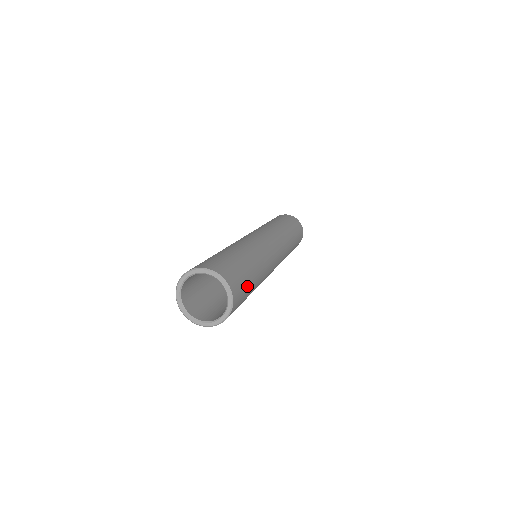
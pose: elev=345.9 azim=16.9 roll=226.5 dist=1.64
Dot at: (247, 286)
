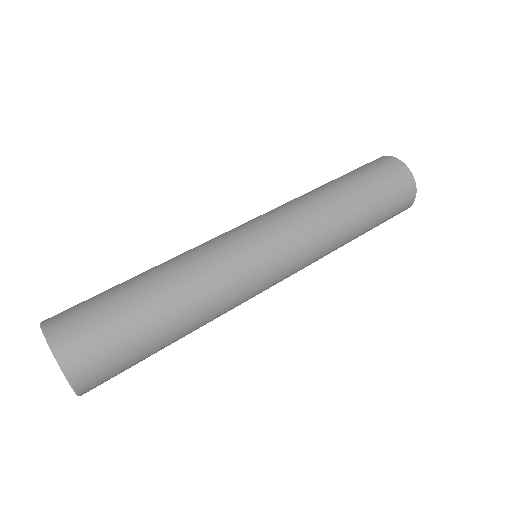
Dot at: (129, 345)
